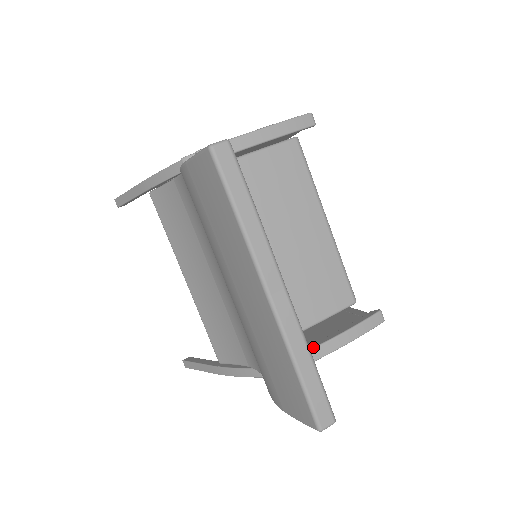
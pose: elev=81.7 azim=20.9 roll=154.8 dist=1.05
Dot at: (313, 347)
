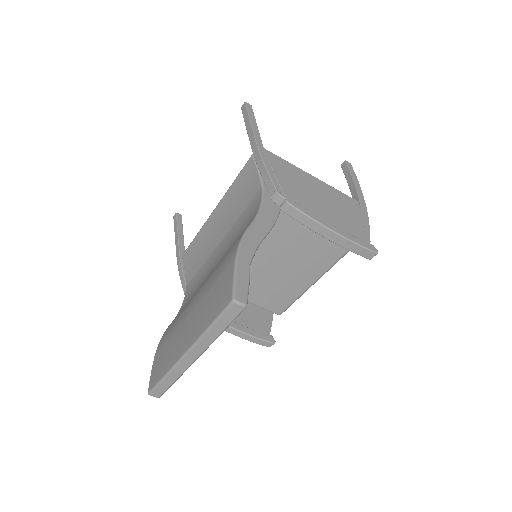
Dot at: occluded
